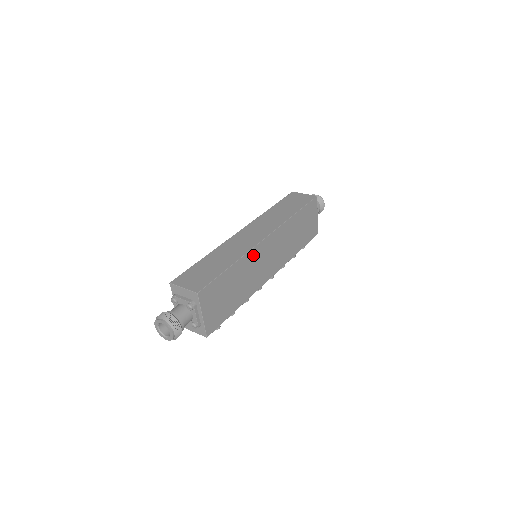
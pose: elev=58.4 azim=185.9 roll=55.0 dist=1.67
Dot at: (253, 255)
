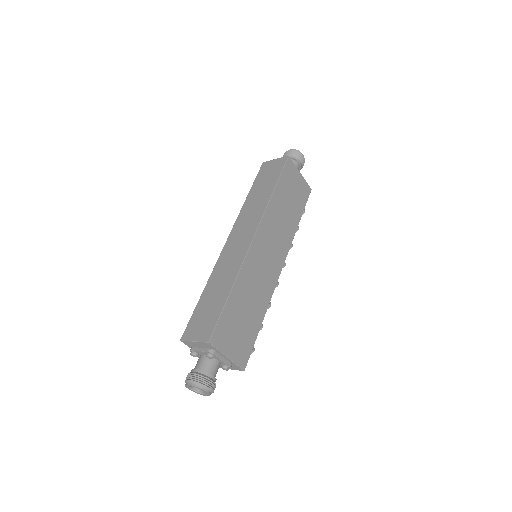
Dot at: (249, 264)
